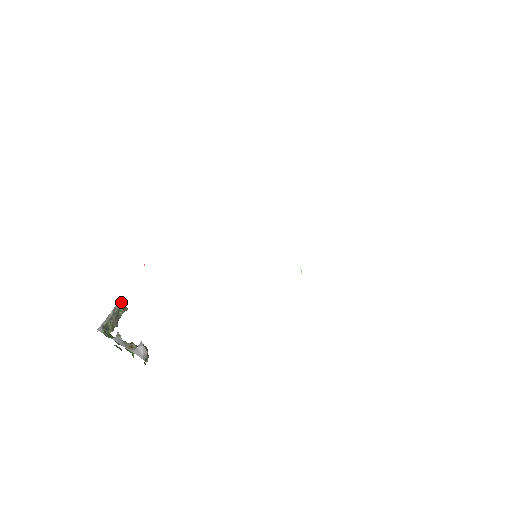
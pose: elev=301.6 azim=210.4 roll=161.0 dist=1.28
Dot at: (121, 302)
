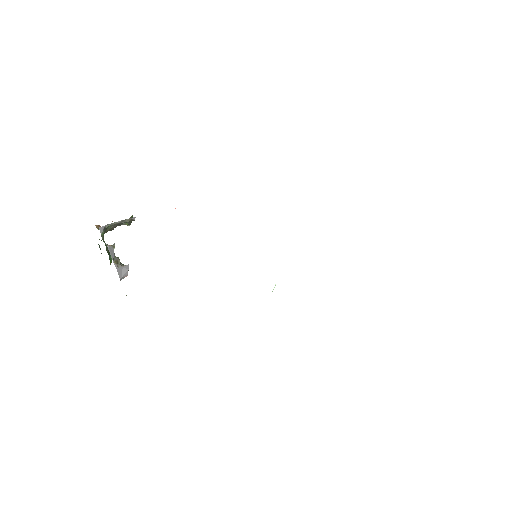
Dot at: (134, 219)
